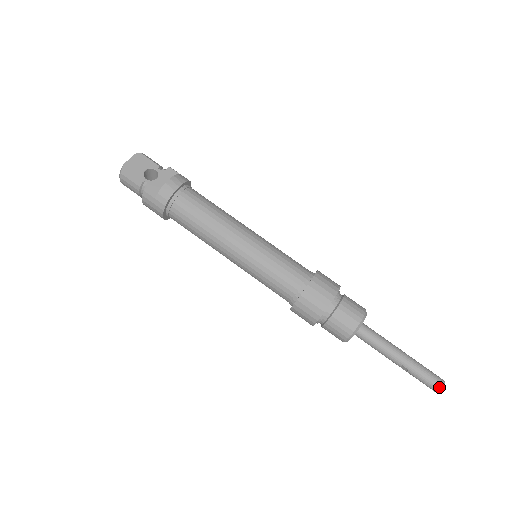
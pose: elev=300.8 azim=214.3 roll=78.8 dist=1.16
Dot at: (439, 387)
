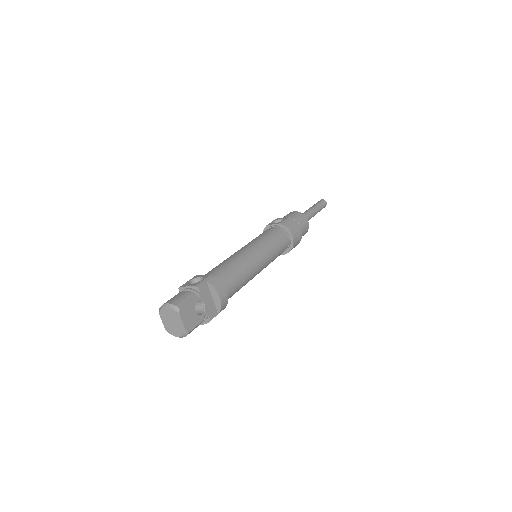
Dot at: occluded
